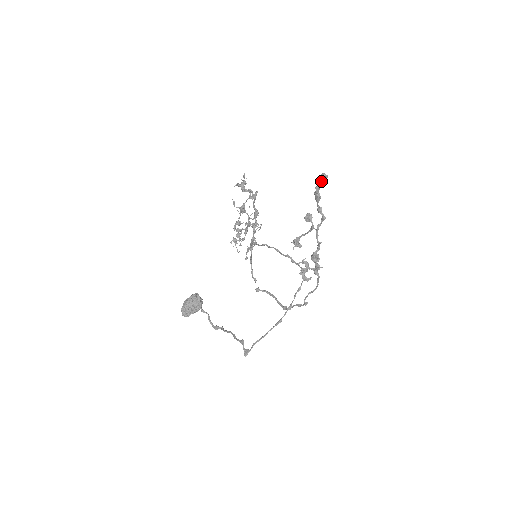
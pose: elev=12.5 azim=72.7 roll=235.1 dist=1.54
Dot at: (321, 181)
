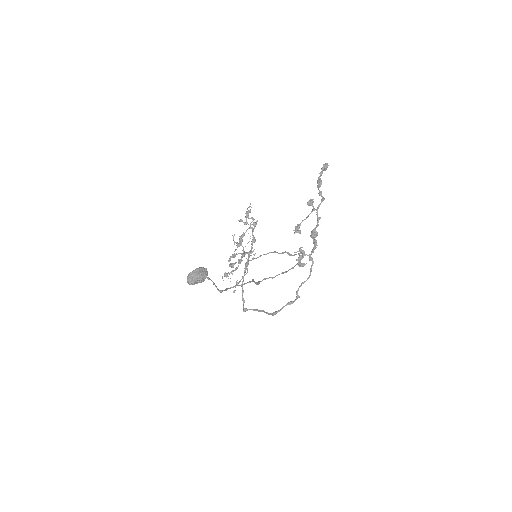
Dot at: (323, 169)
